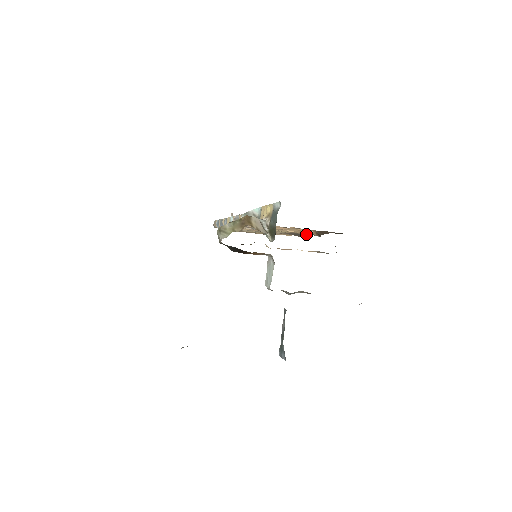
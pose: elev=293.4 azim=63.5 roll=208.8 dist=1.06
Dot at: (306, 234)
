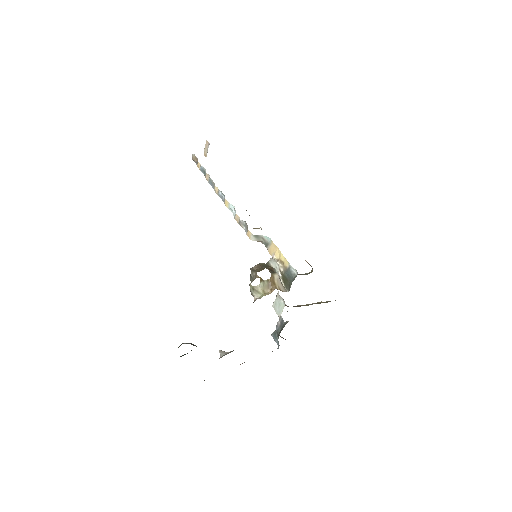
Dot at: occluded
